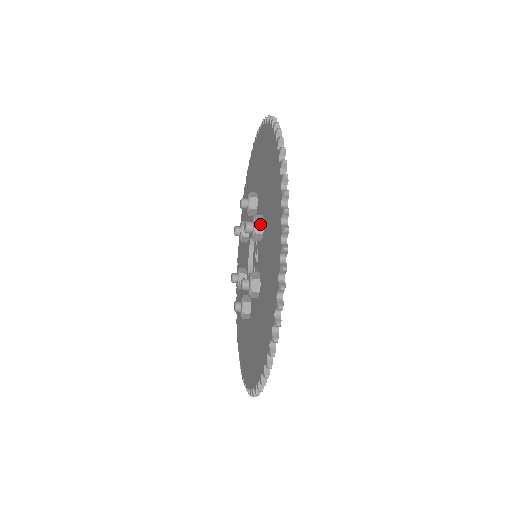
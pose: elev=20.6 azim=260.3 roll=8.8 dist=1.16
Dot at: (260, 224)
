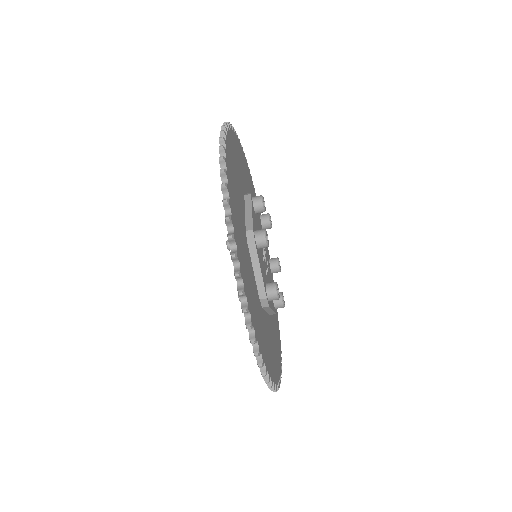
Dot at: occluded
